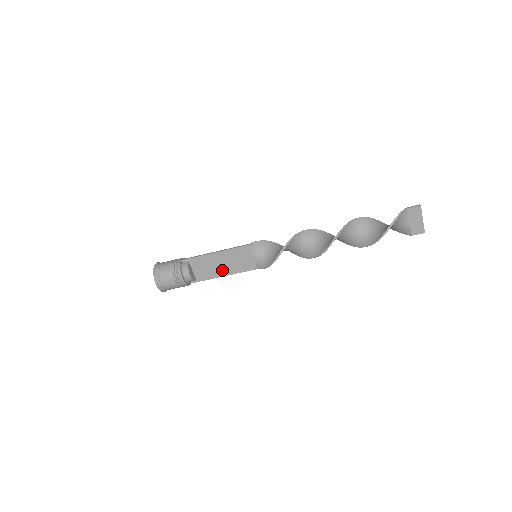
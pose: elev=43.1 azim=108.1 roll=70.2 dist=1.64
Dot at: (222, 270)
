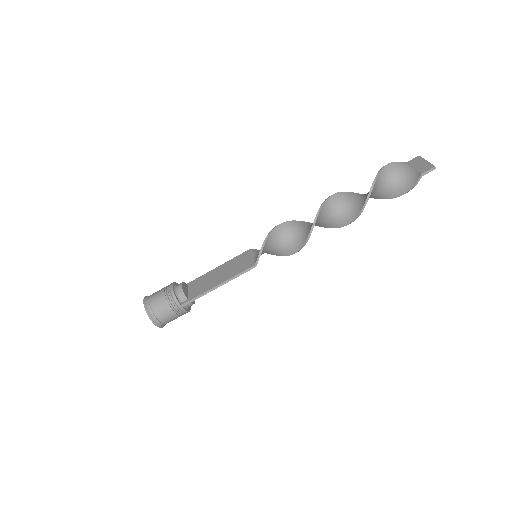
Dot at: (218, 280)
